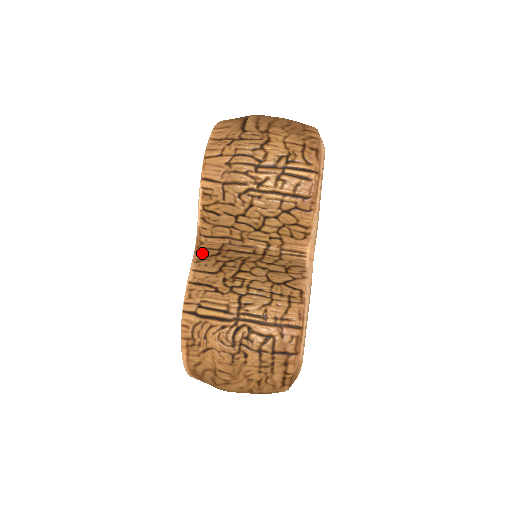
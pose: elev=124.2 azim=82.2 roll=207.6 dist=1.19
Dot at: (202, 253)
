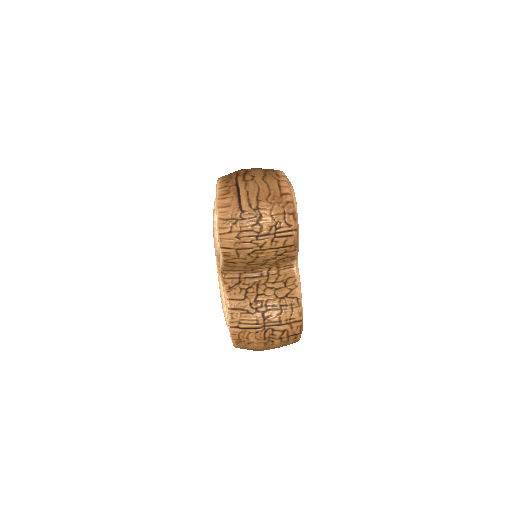
Dot at: (228, 283)
